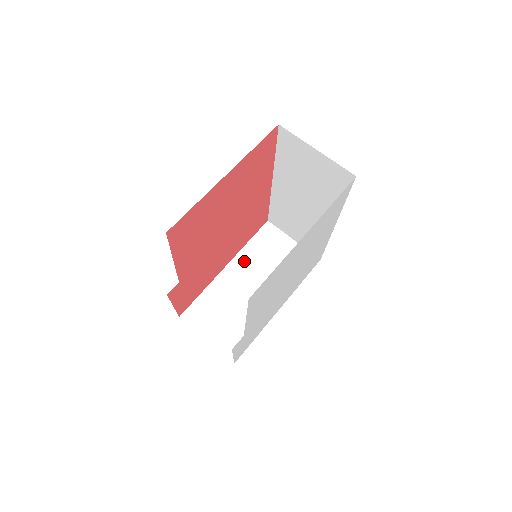
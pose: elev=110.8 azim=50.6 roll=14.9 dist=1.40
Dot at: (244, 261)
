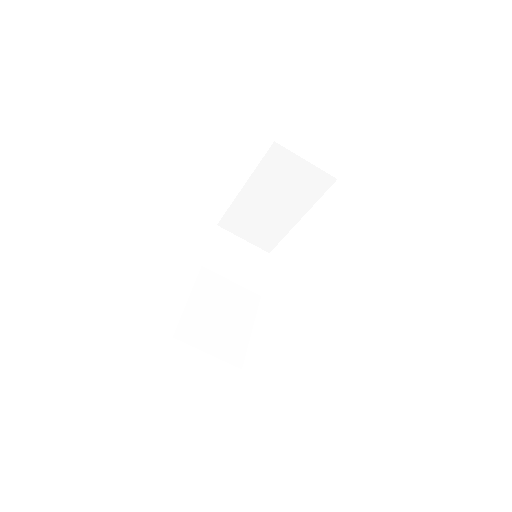
Dot at: (259, 183)
